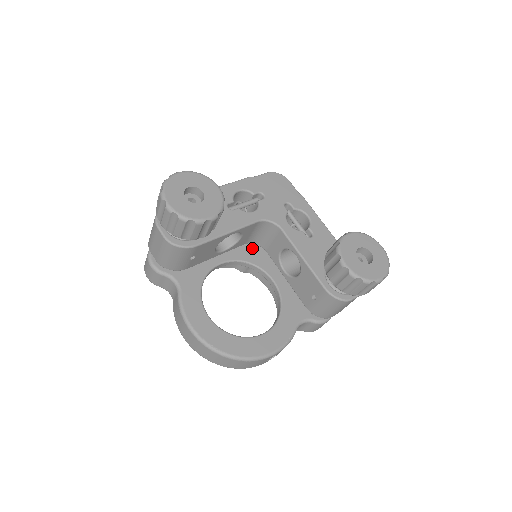
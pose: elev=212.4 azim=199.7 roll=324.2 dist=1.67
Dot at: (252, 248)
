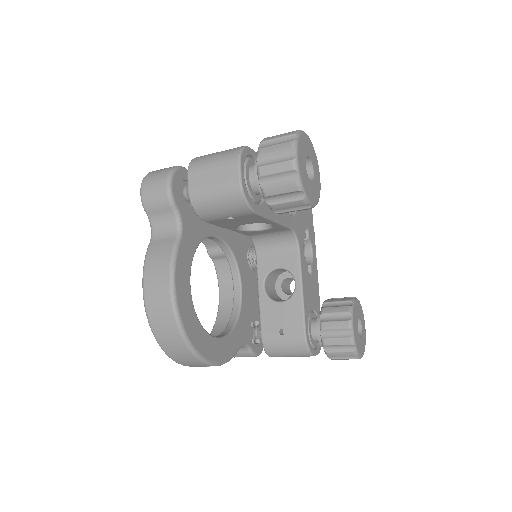
Dot at: (240, 242)
